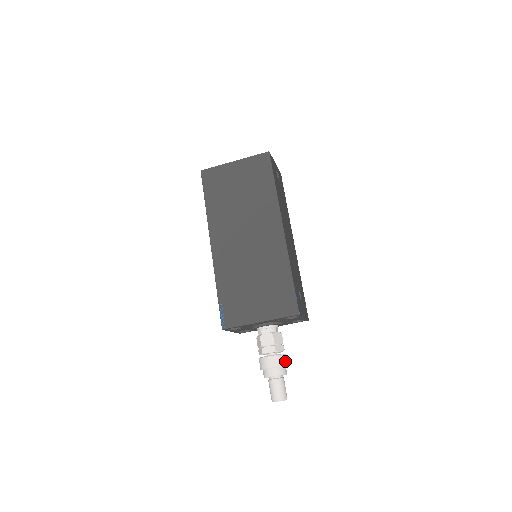
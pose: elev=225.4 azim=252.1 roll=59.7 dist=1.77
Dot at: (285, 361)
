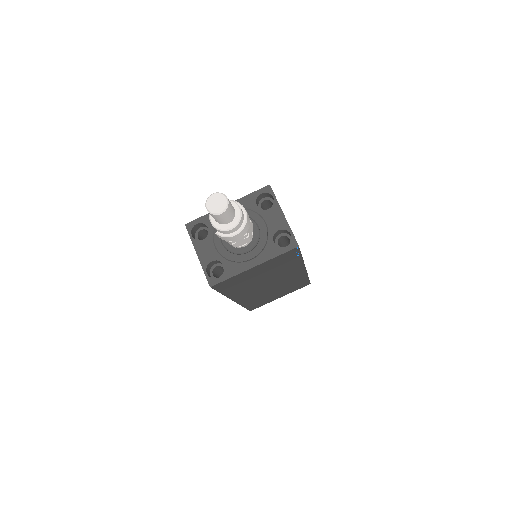
Dot at: (243, 207)
